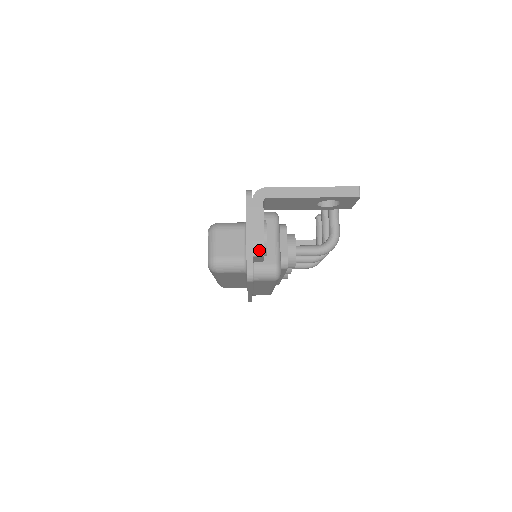
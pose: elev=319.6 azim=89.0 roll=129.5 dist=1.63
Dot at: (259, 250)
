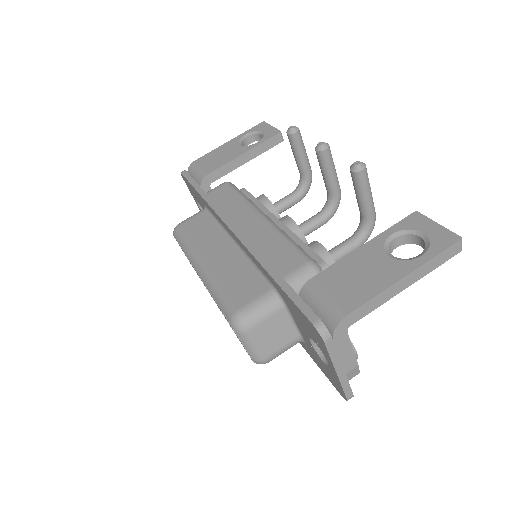
Dot at: (354, 374)
